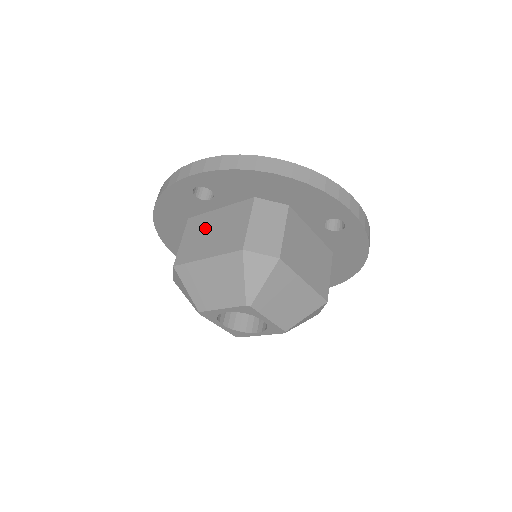
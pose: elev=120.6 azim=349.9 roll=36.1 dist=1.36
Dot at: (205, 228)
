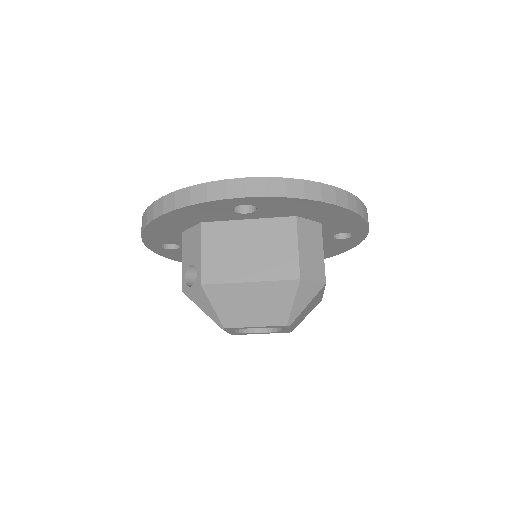
Dot at: (235, 242)
